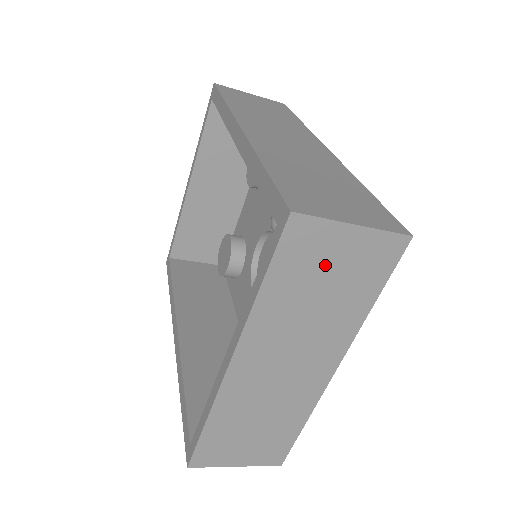
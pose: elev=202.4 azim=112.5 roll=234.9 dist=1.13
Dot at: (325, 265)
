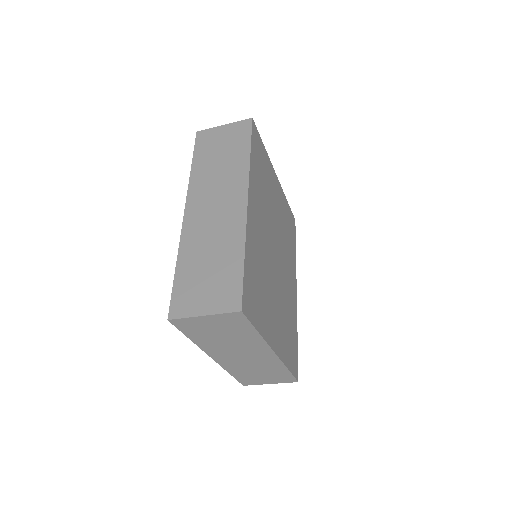
Dot at: (209, 328)
